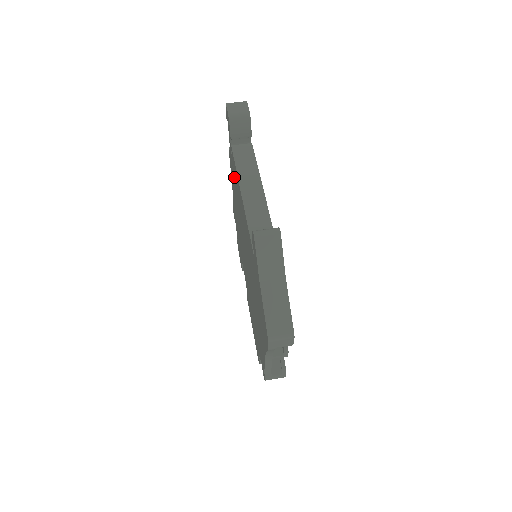
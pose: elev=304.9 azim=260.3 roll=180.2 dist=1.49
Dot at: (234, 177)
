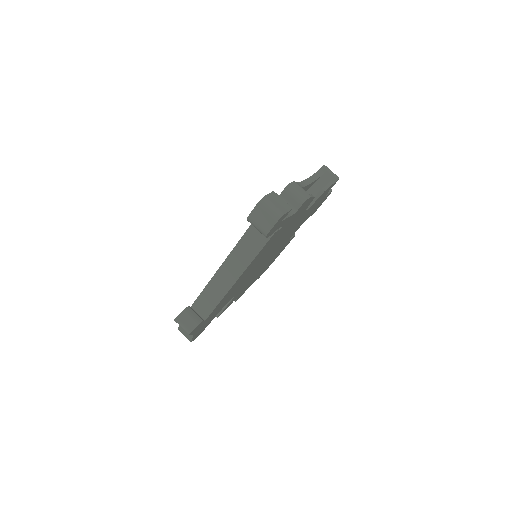
Dot at: occluded
